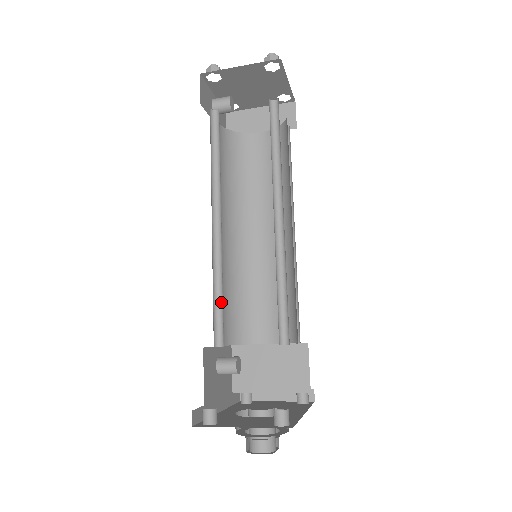
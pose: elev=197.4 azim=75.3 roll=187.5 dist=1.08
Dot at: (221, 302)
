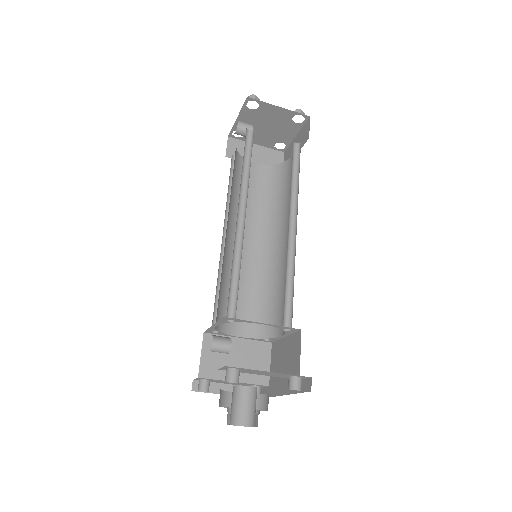
Dot at: (235, 283)
